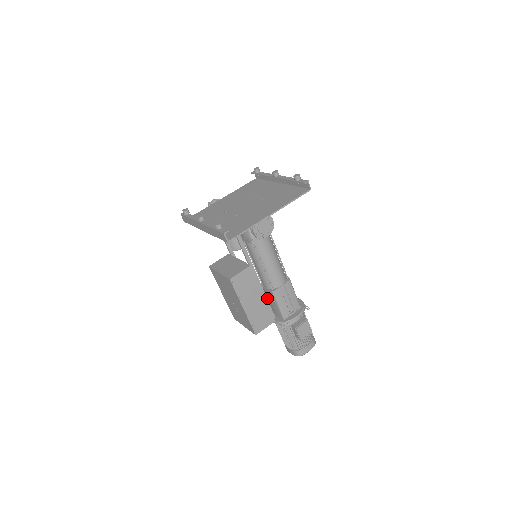
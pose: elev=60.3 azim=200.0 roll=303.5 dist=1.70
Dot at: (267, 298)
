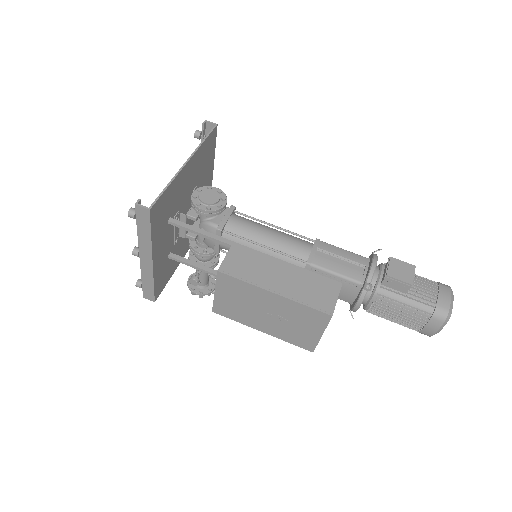
Dot at: occluded
